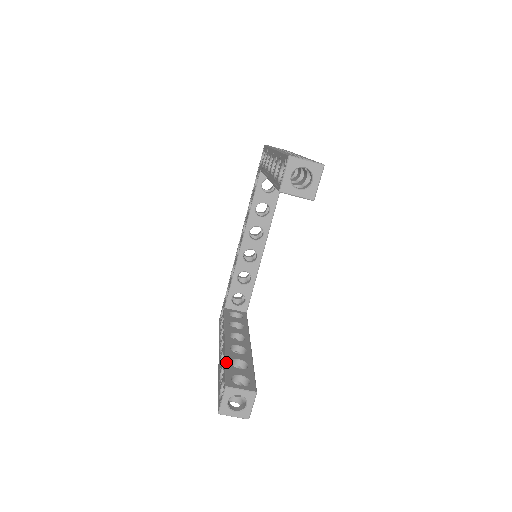
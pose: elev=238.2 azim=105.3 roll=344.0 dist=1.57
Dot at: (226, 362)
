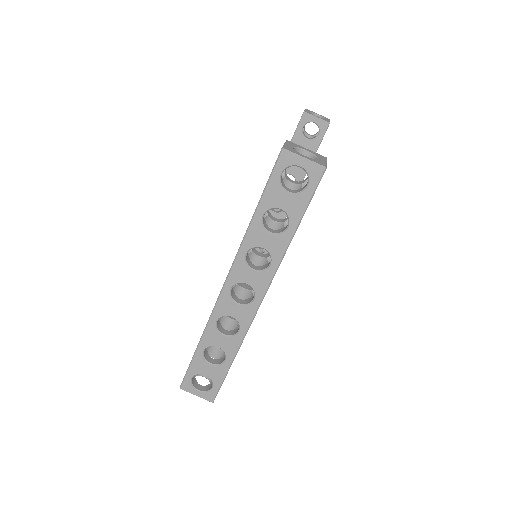
Dot at: occluded
